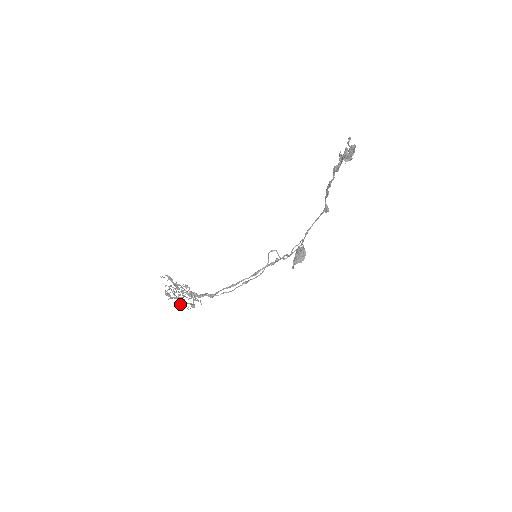
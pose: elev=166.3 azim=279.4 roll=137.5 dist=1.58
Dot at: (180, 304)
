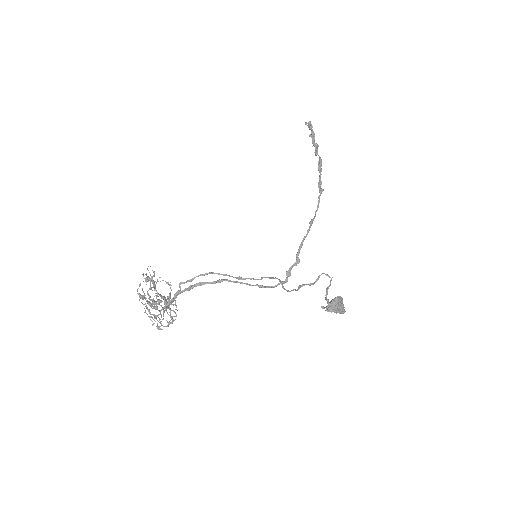
Dot at: (147, 278)
